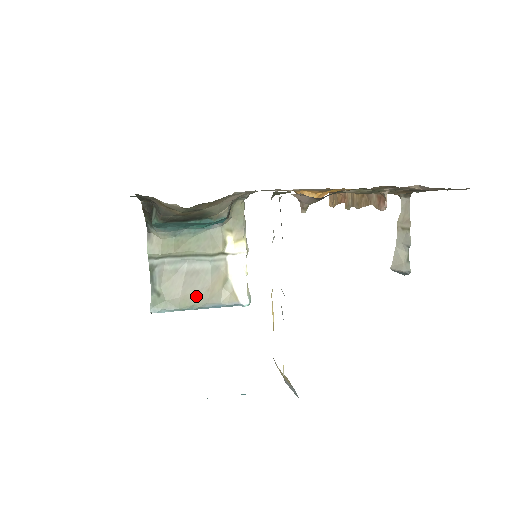
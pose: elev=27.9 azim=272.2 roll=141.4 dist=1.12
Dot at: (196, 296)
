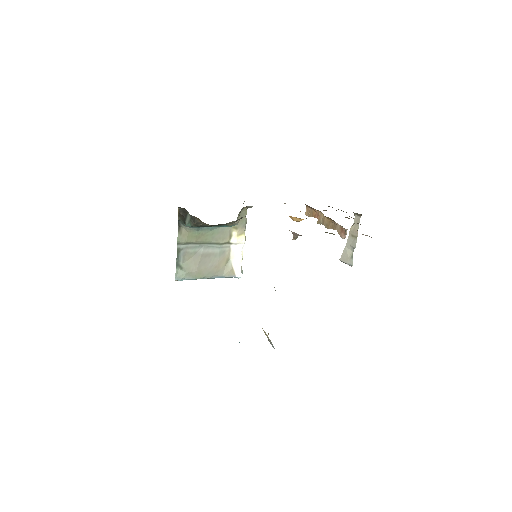
Dot at: (207, 271)
